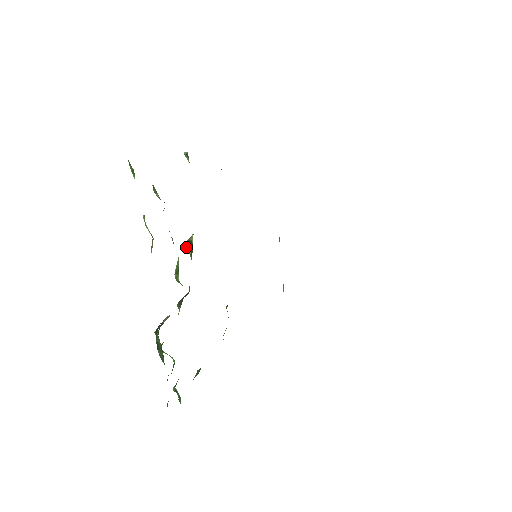
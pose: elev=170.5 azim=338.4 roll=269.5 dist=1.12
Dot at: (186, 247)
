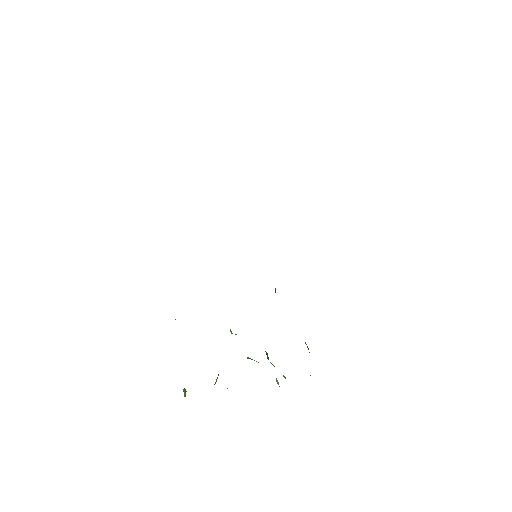
Dot at: occluded
